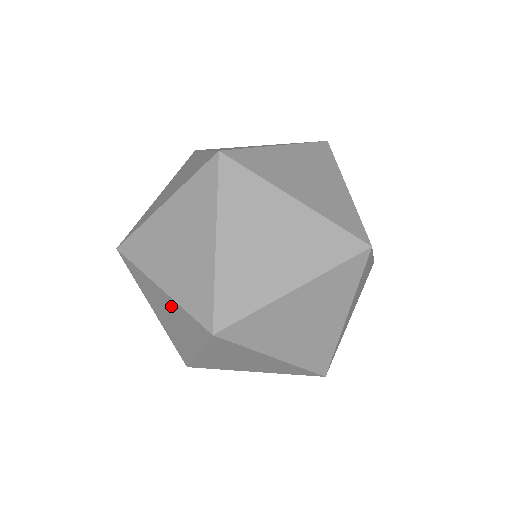
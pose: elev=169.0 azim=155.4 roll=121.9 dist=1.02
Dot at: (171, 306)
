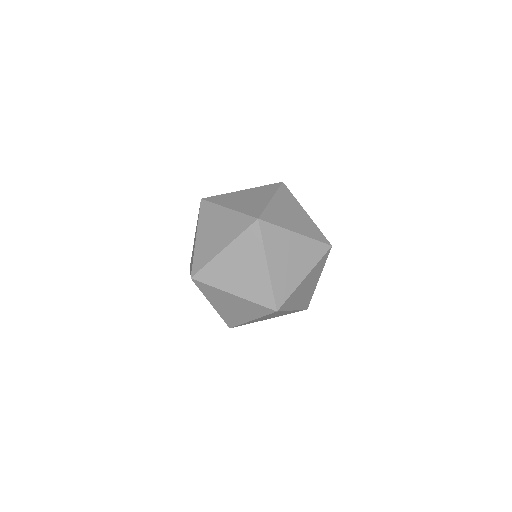
Dot at: (235, 252)
